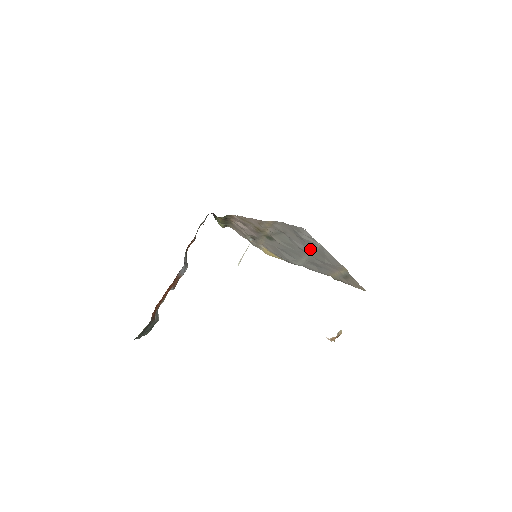
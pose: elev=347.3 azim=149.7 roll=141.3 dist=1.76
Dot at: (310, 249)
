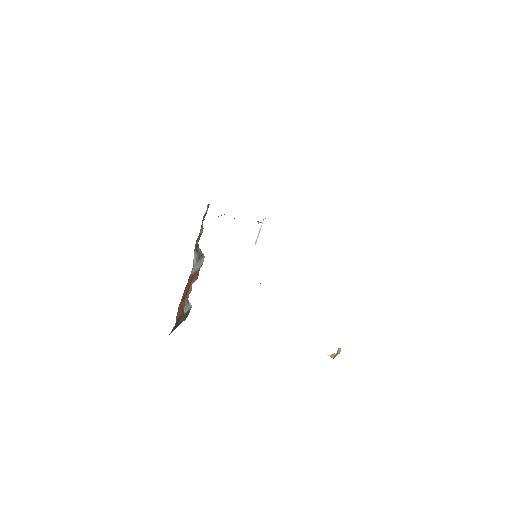
Dot at: occluded
